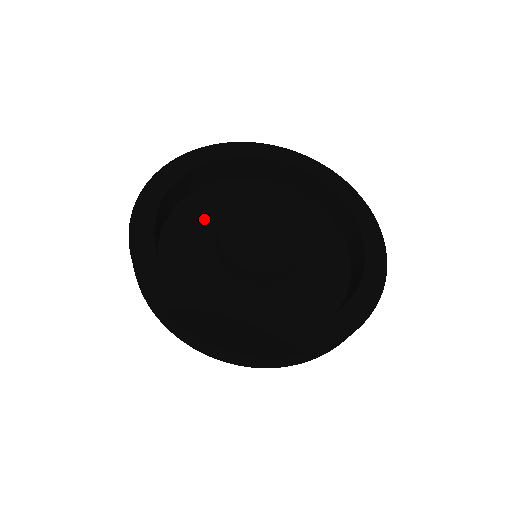
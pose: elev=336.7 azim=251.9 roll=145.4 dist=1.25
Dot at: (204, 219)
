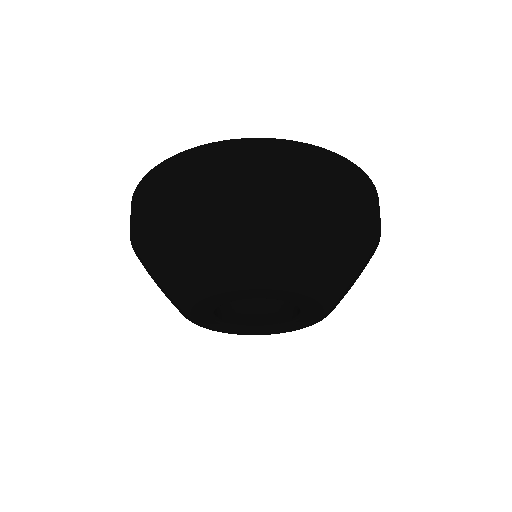
Dot at: occluded
